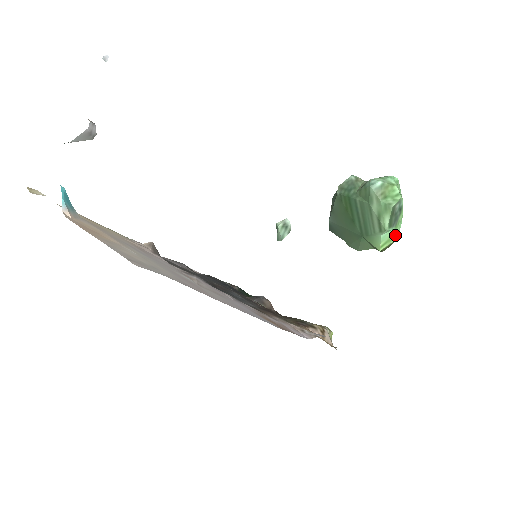
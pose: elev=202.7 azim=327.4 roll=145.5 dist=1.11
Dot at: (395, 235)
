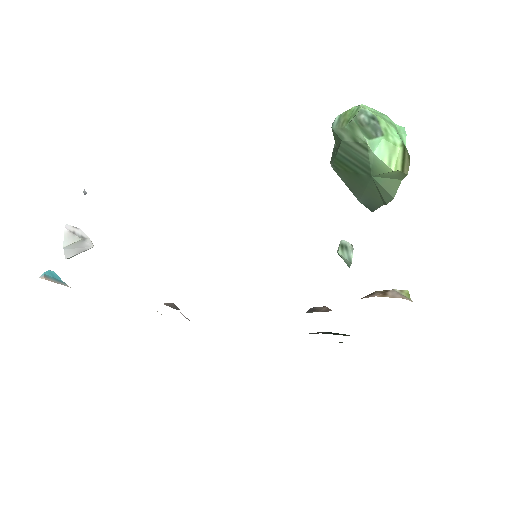
Dot at: (394, 144)
